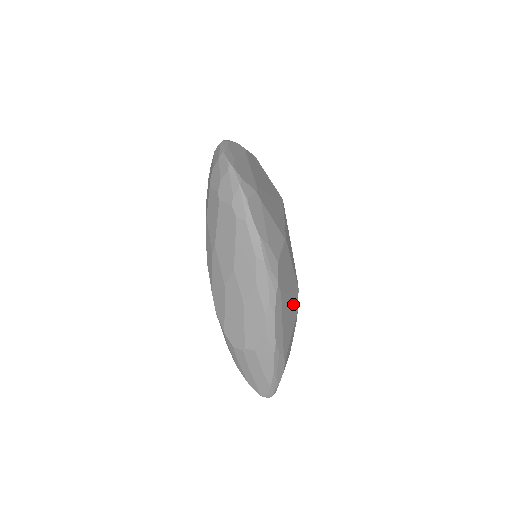
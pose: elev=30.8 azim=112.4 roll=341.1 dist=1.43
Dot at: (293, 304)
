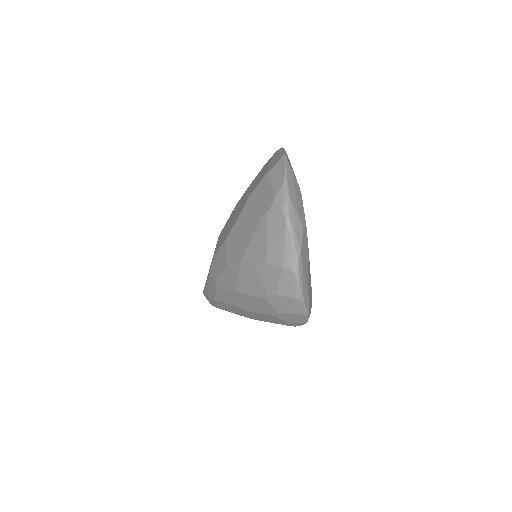
Dot at: occluded
